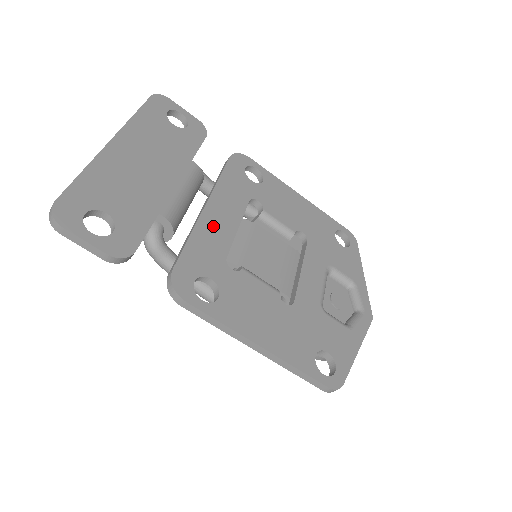
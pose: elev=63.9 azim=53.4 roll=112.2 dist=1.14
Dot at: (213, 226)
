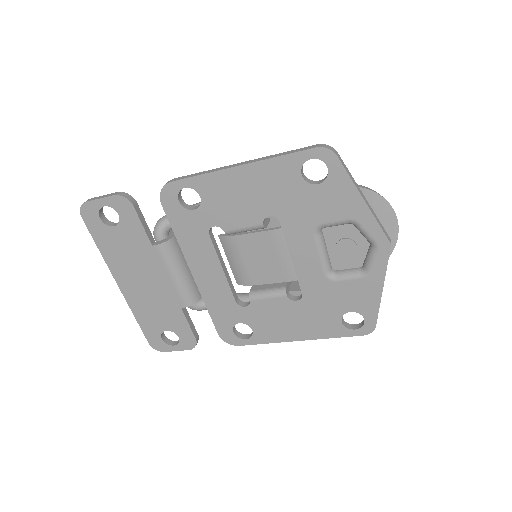
Dot at: (210, 286)
